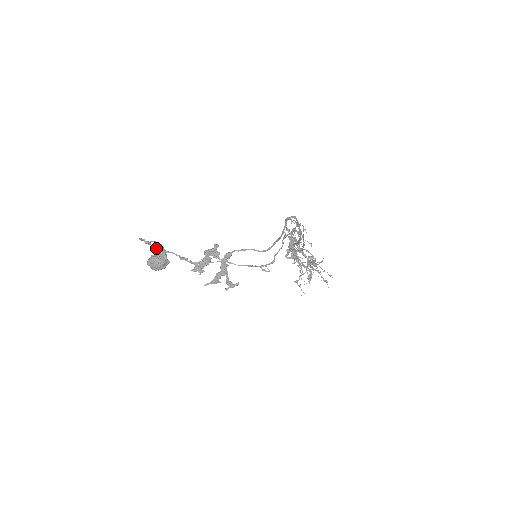
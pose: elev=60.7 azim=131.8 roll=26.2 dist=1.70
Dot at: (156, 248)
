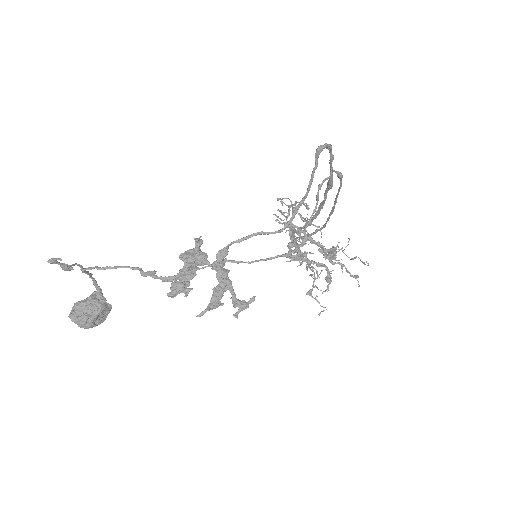
Dot at: (88, 267)
